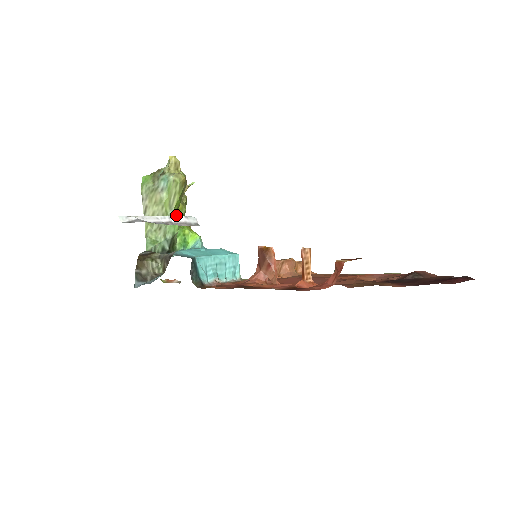
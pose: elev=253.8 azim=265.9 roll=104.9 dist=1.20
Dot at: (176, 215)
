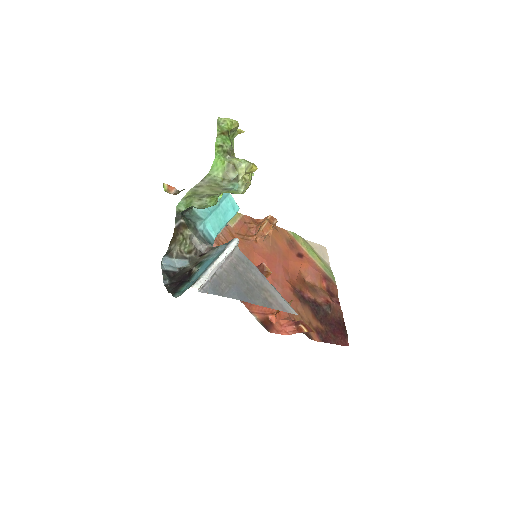
Dot at: occluded
